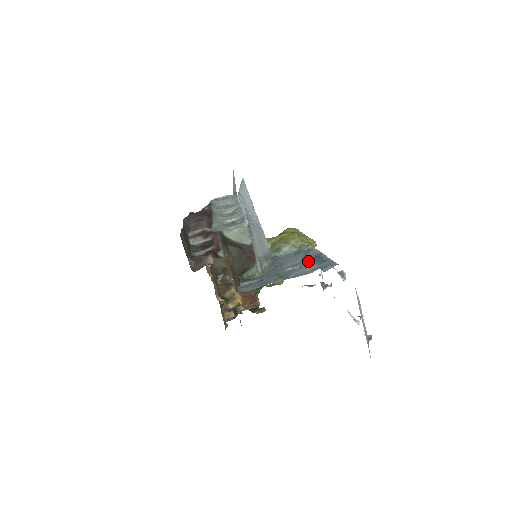
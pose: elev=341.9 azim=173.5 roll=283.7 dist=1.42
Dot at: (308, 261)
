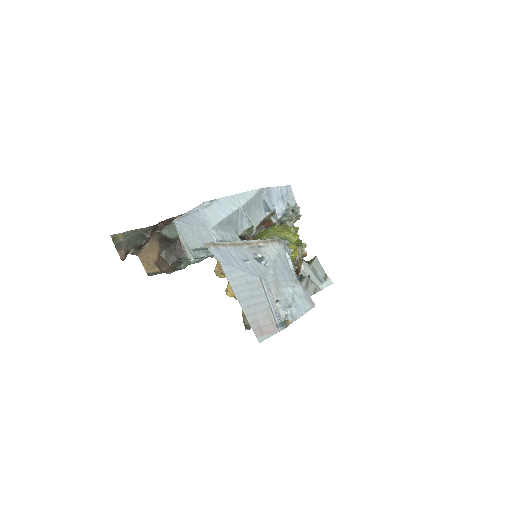
Dot at: occluded
